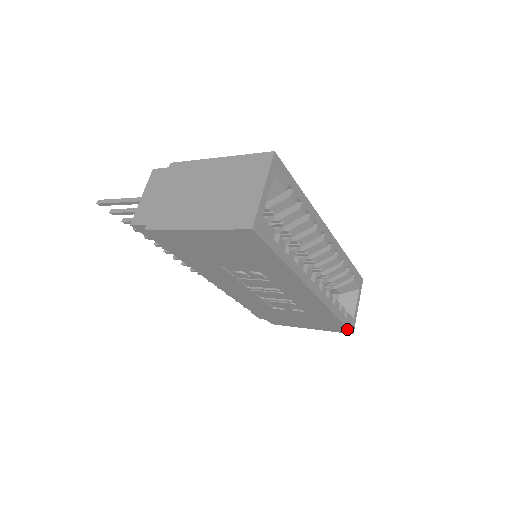
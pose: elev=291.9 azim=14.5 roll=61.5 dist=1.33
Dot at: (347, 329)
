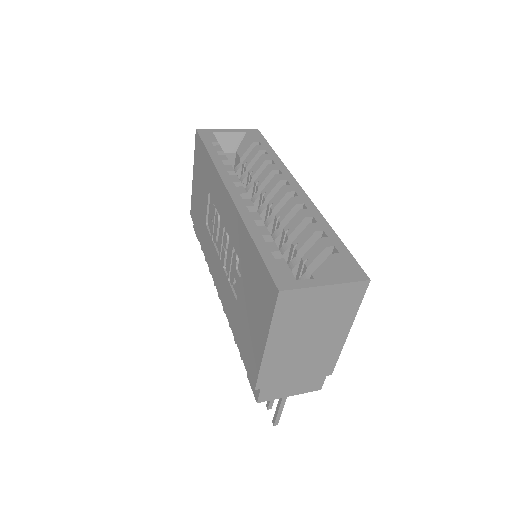
Dot at: (270, 276)
